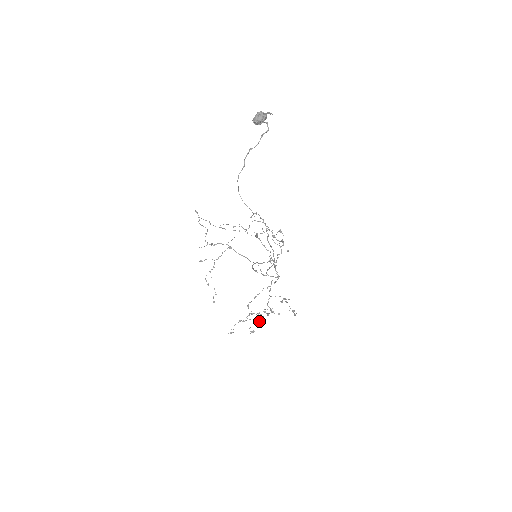
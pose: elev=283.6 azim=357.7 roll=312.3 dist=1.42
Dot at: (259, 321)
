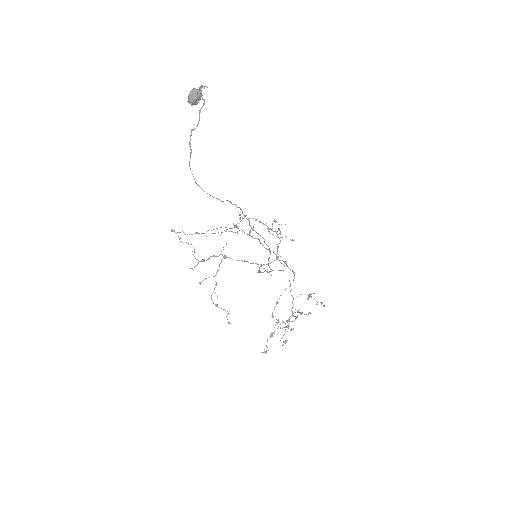
Dot at: (287, 327)
